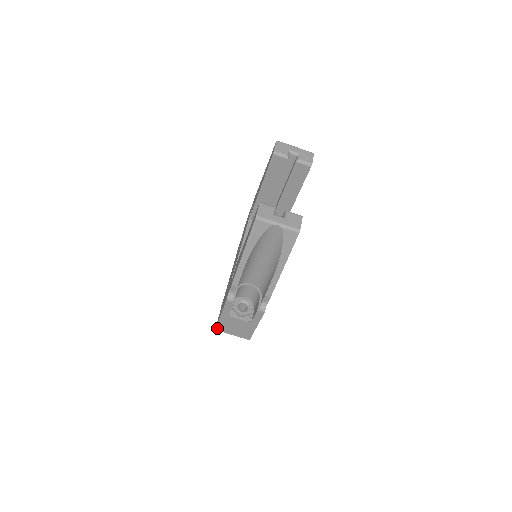
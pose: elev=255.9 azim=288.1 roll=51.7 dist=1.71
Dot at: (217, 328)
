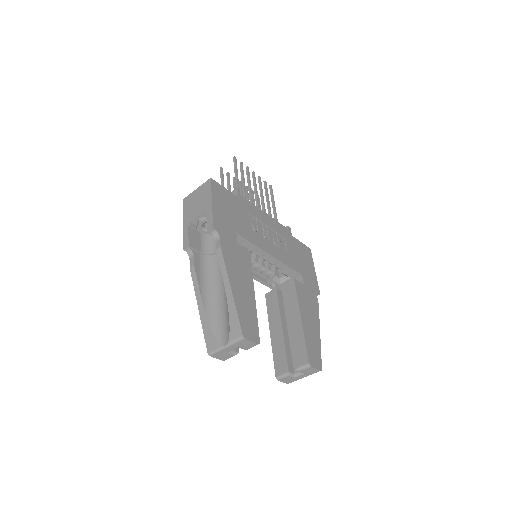
Dot at: occluded
